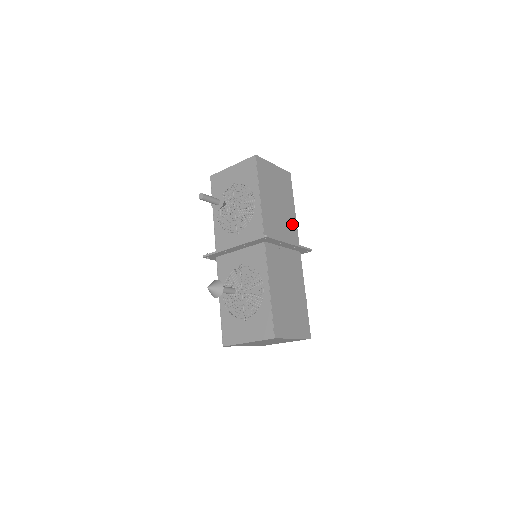
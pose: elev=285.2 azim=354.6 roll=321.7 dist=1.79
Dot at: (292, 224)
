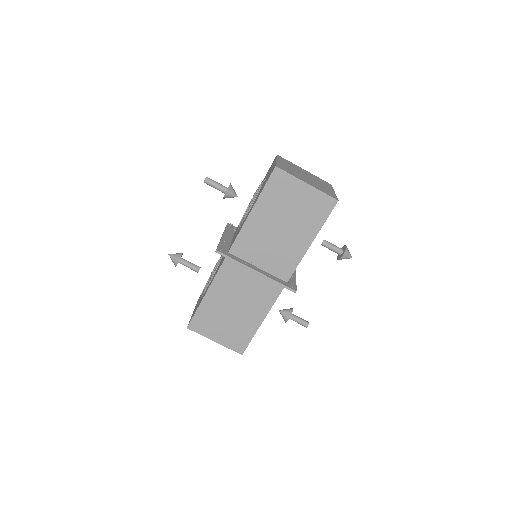
Dot at: (293, 254)
